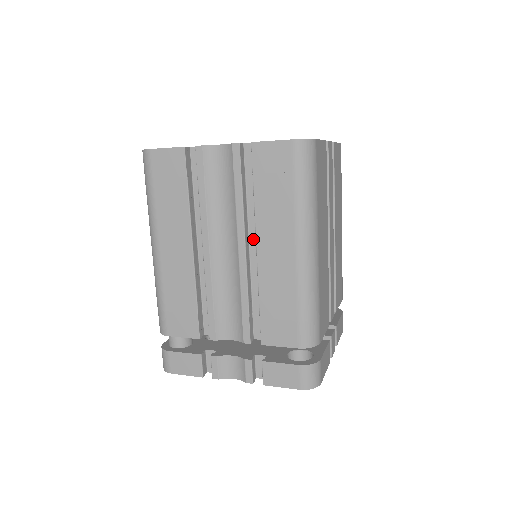
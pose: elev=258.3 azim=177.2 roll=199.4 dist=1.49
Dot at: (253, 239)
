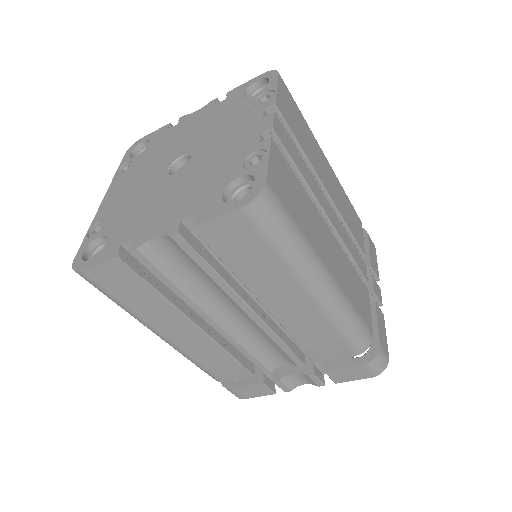
Dot at: occluded
